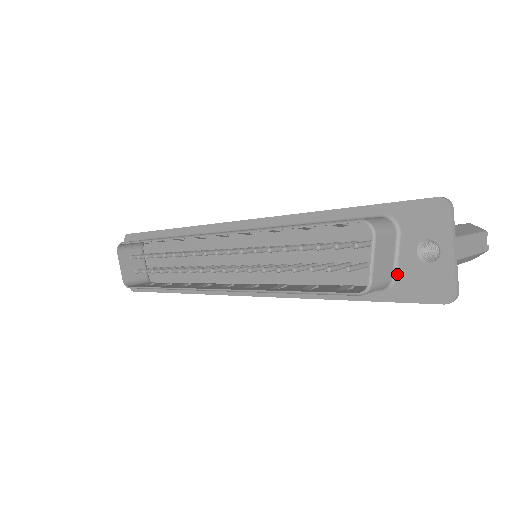
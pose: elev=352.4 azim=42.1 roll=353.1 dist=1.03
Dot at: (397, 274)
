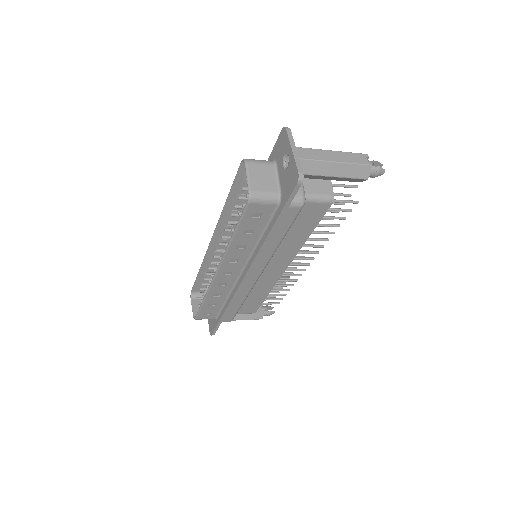
Dot at: (281, 189)
